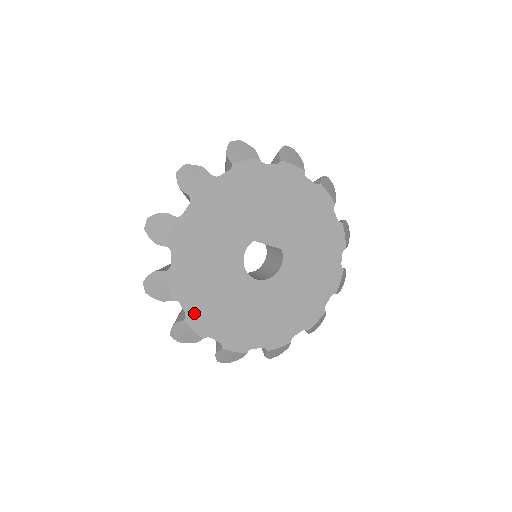
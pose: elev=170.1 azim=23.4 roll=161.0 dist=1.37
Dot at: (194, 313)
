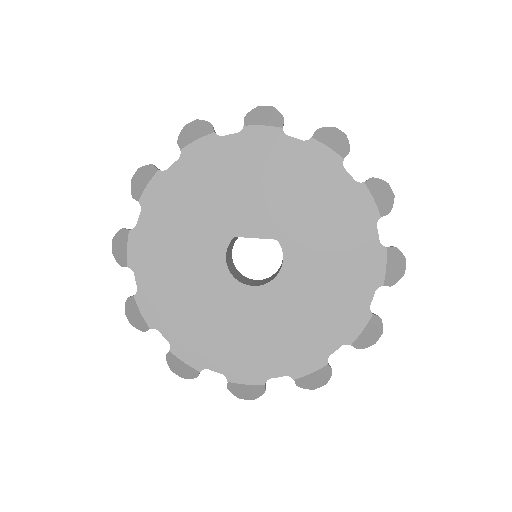
Dot at: (180, 341)
